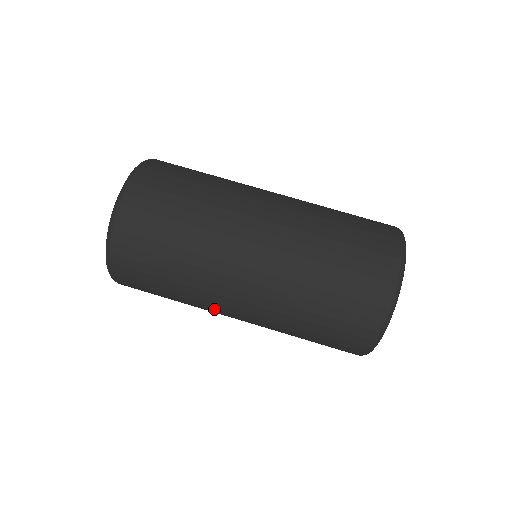
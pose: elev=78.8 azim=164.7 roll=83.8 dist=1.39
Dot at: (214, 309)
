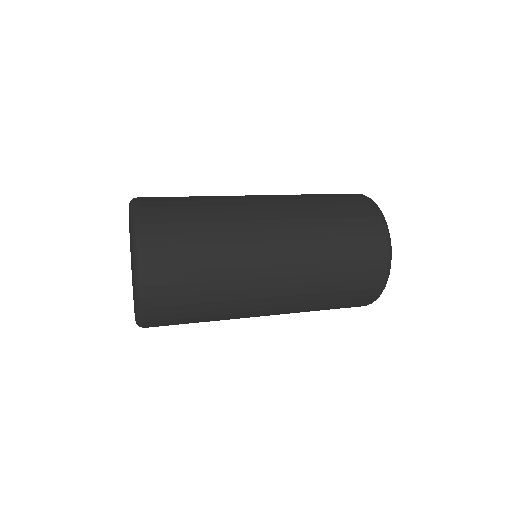
Dot at: (253, 284)
